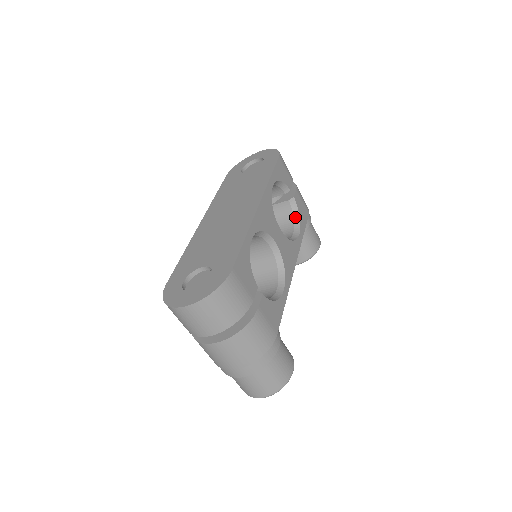
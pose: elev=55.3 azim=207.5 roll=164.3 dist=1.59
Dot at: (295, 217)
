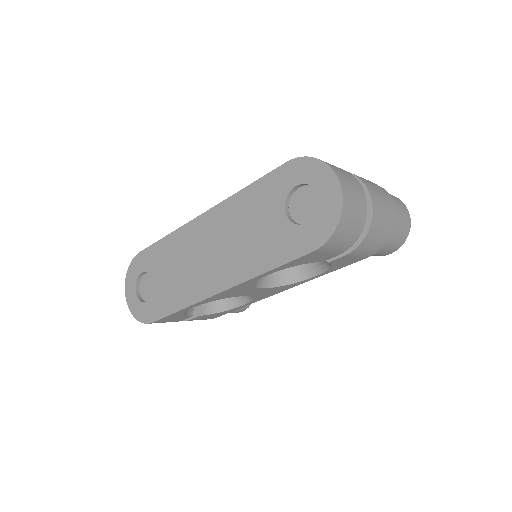
Dot at: (325, 264)
